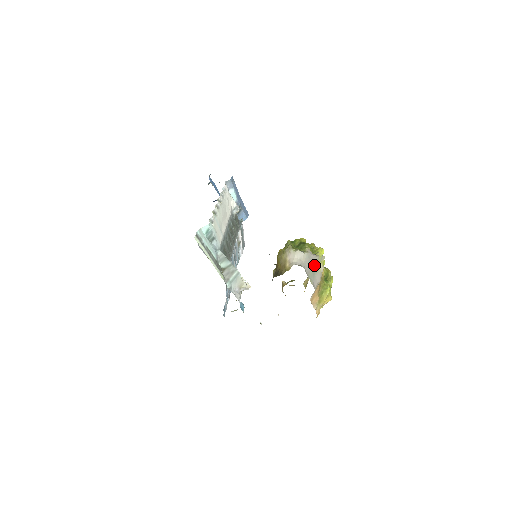
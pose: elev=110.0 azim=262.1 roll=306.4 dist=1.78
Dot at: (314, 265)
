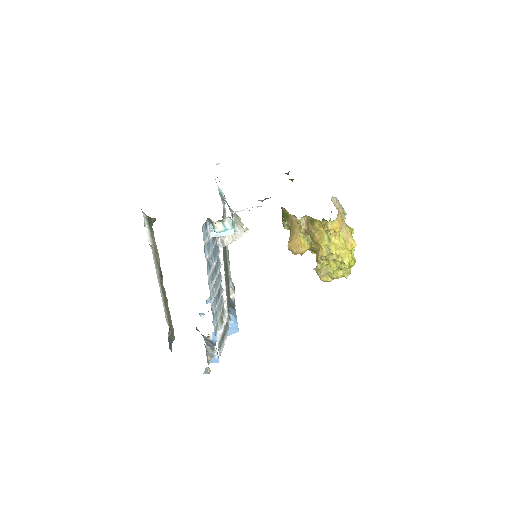
Dot at: occluded
